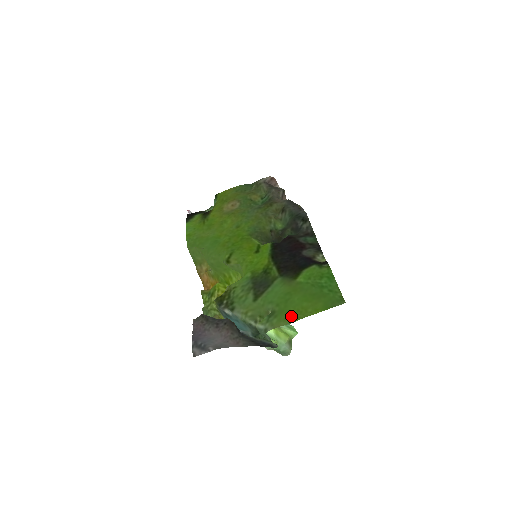
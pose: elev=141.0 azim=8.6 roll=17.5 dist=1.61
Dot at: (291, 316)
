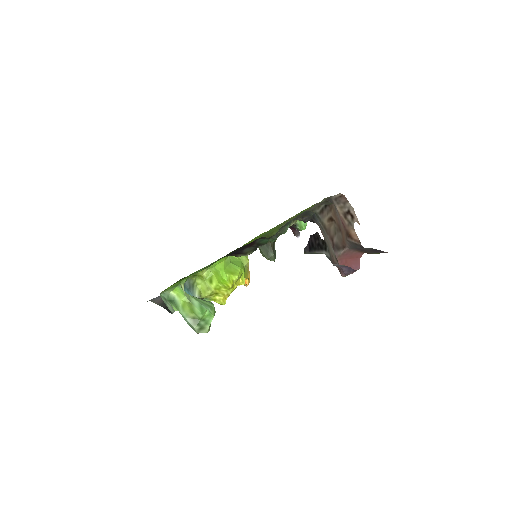
Dot at: occluded
